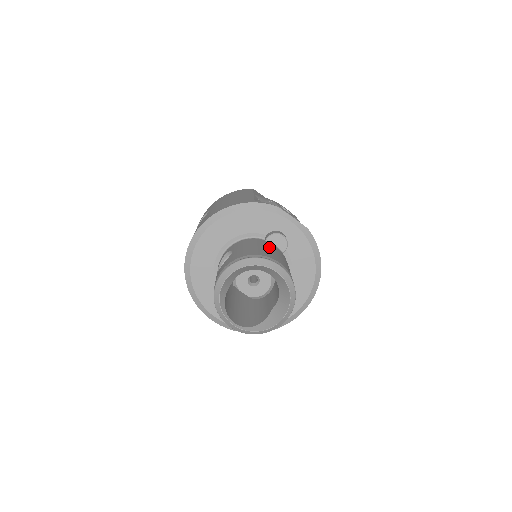
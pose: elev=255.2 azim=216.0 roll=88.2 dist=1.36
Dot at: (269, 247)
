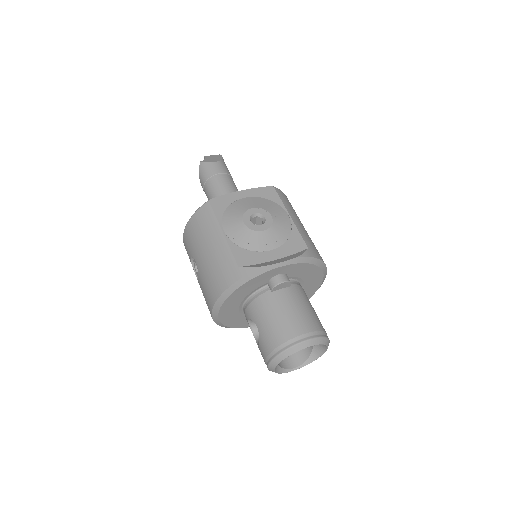
Dot at: (281, 305)
